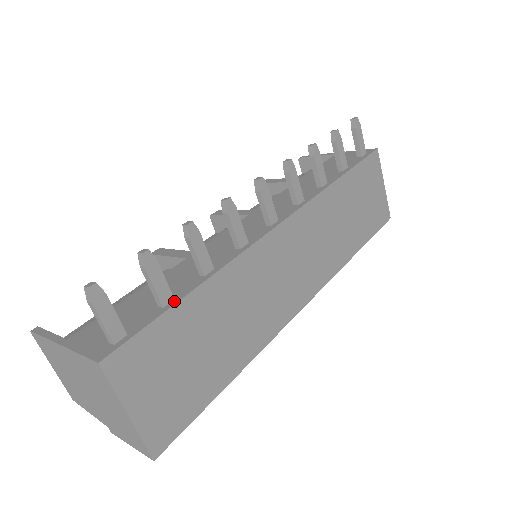
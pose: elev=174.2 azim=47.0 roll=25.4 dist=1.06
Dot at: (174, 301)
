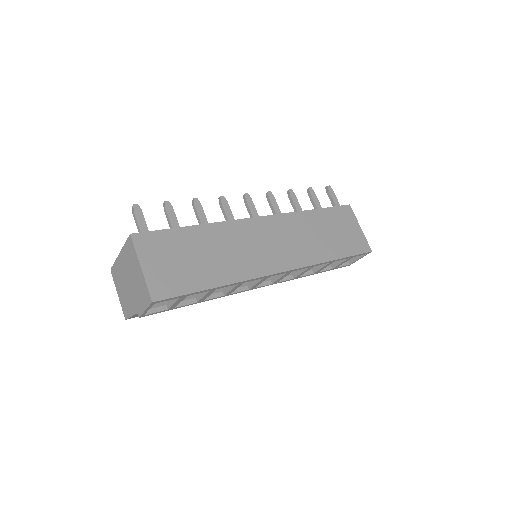
Dot at: (180, 228)
